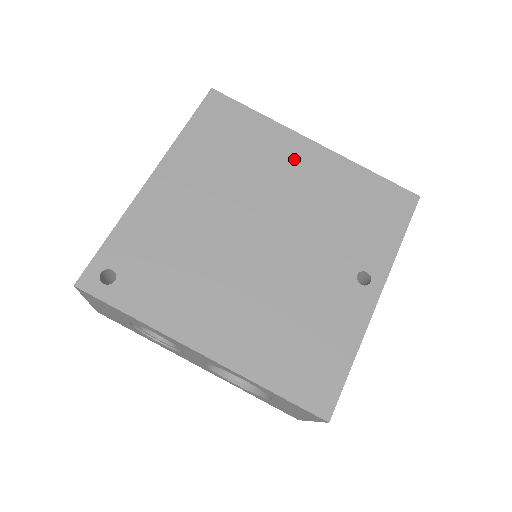
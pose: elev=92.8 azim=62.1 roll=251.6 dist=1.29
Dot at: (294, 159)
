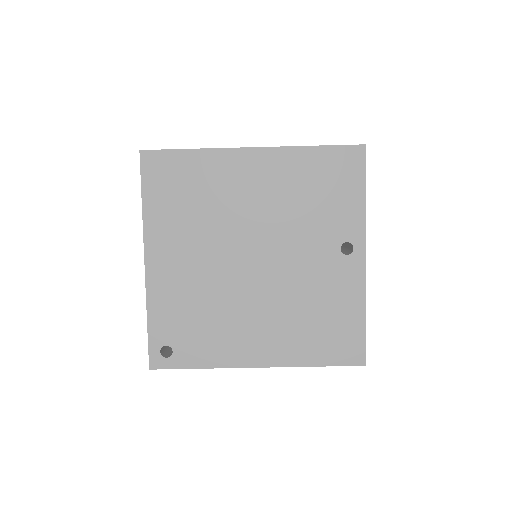
Dot at: (243, 176)
